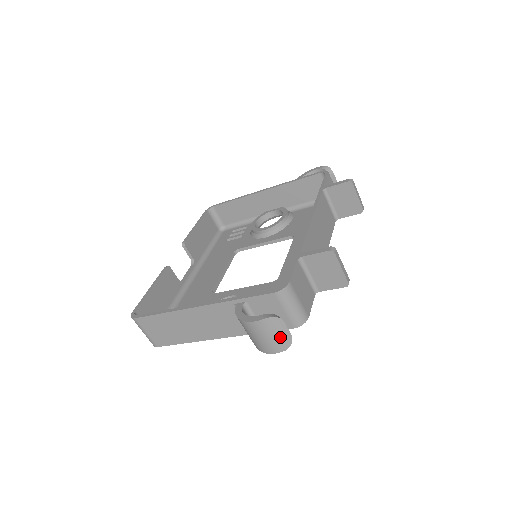
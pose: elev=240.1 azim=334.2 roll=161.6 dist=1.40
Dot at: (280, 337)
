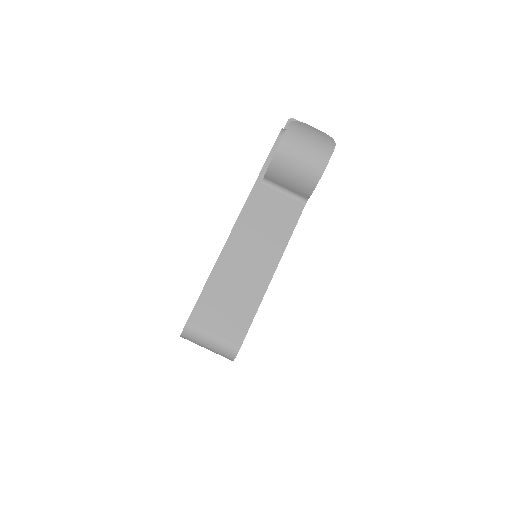
Dot at: (318, 136)
